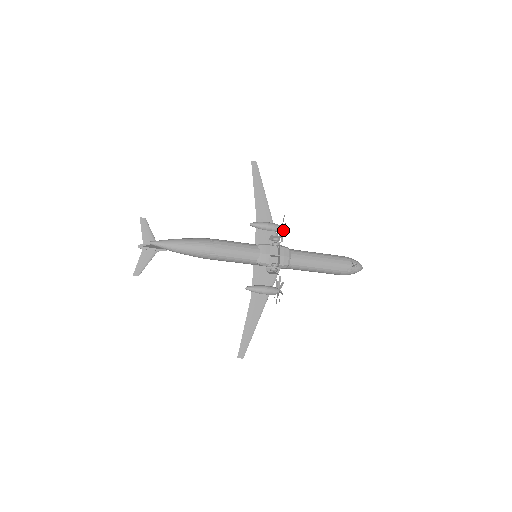
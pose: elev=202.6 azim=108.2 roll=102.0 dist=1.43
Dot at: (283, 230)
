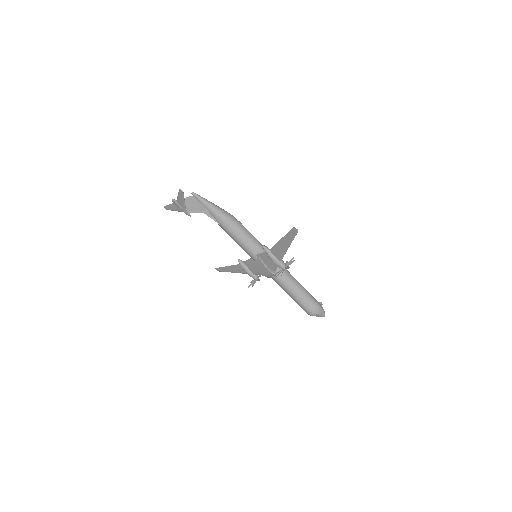
Dot at: occluded
